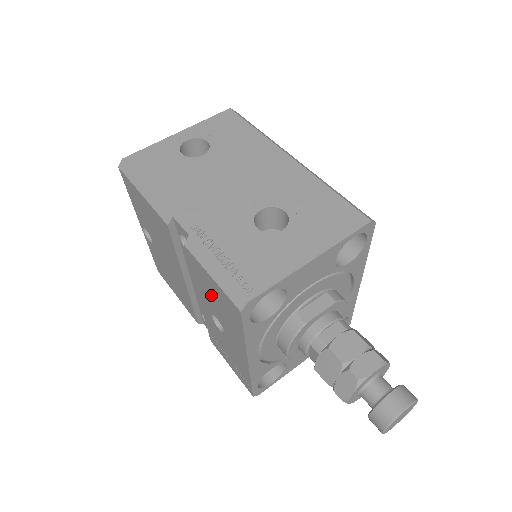
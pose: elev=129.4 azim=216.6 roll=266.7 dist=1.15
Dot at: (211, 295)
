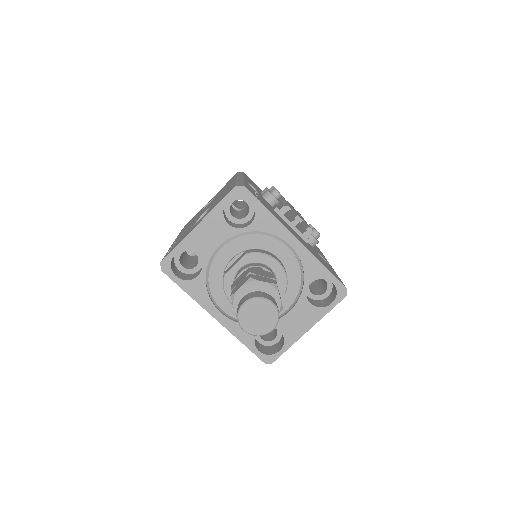
Dot at: occluded
